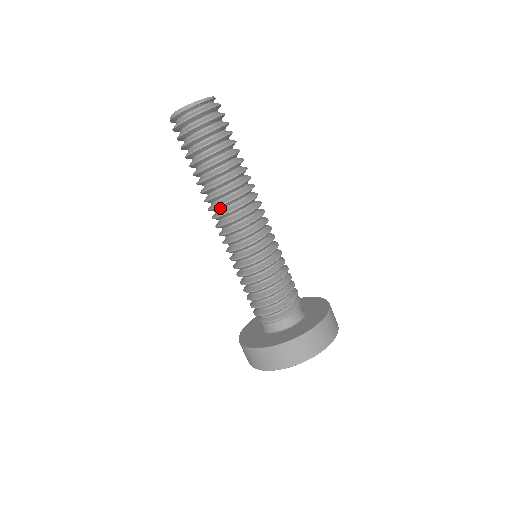
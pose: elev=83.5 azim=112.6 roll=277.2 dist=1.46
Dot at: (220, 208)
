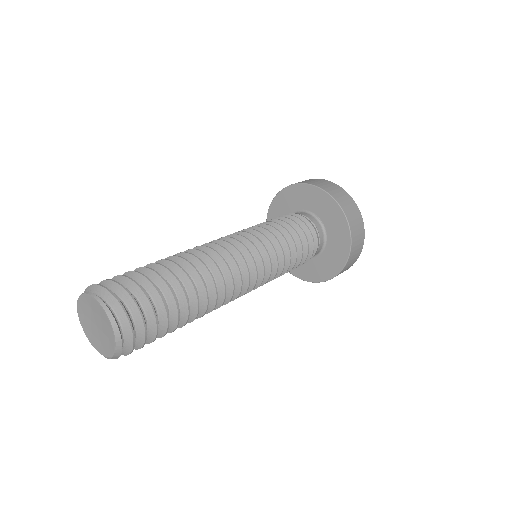
Dot at: occluded
